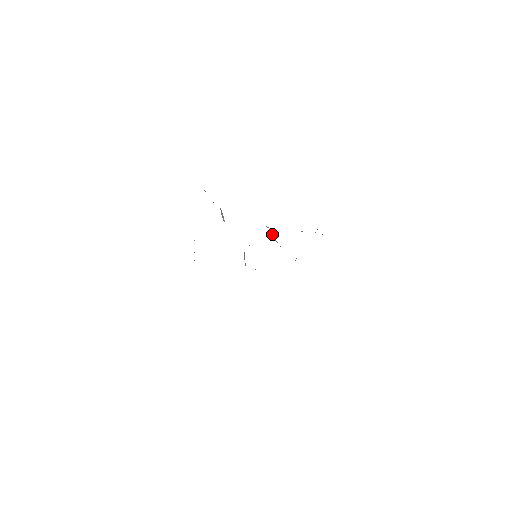
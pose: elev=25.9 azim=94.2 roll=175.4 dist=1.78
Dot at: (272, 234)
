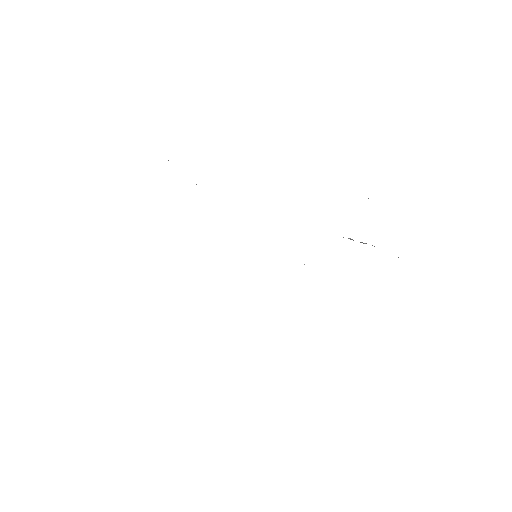
Dot at: occluded
